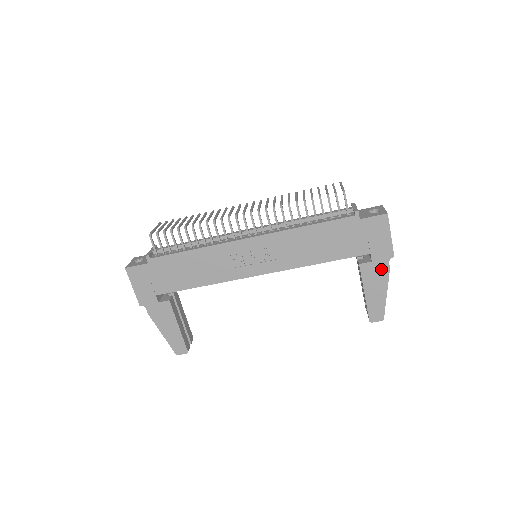
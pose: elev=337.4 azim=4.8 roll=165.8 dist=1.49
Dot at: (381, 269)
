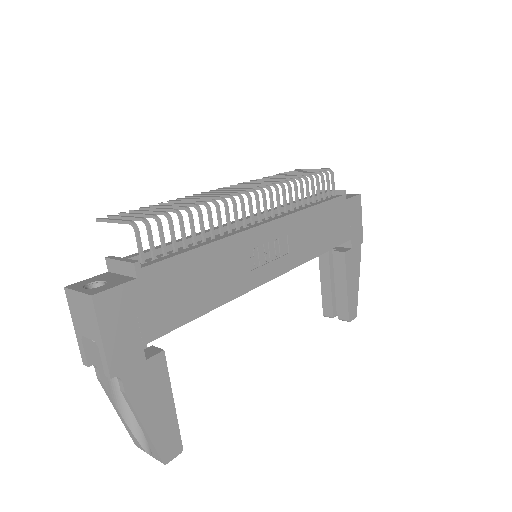
Dot at: (356, 256)
